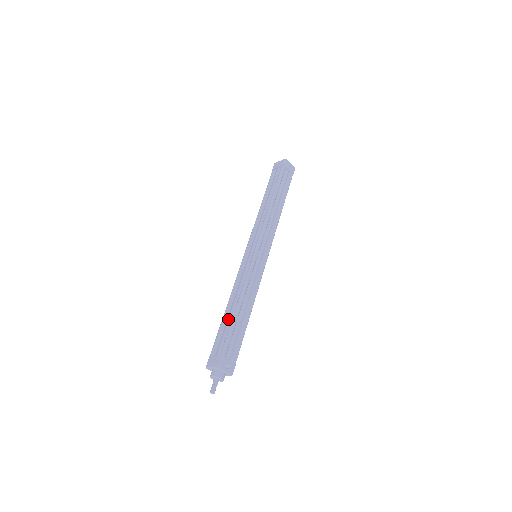
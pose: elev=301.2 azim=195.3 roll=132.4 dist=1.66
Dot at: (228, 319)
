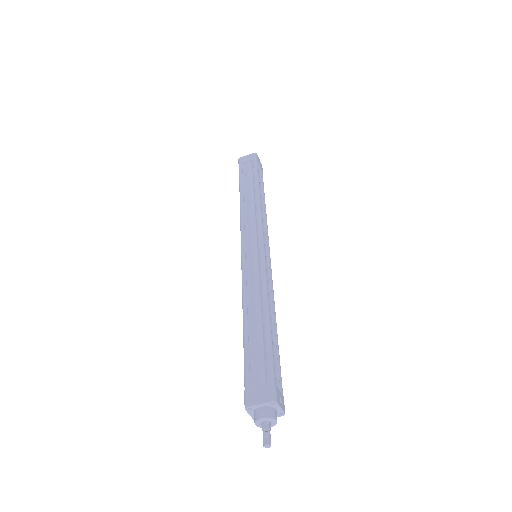
Dot at: (256, 333)
